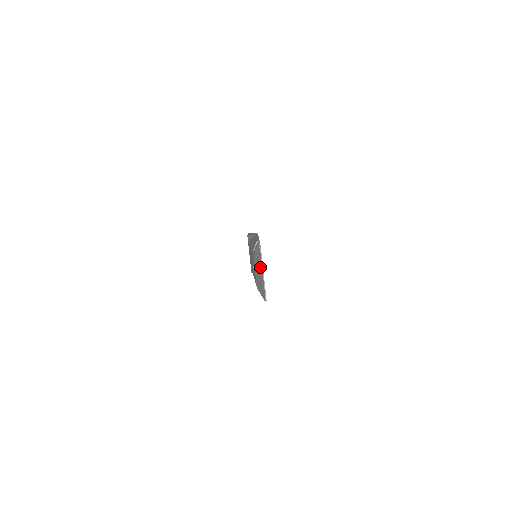
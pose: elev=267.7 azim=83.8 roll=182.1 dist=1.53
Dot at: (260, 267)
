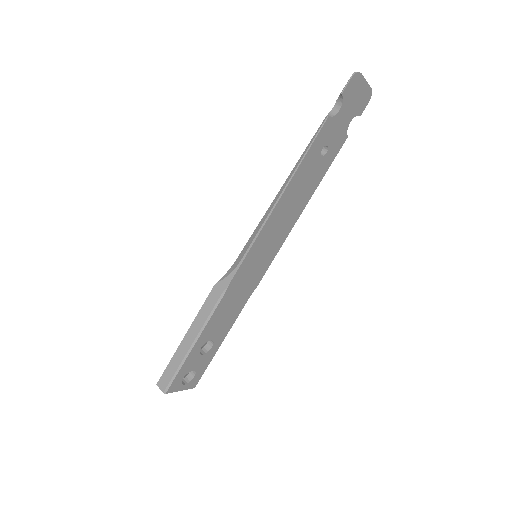
Dot at: (362, 88)
